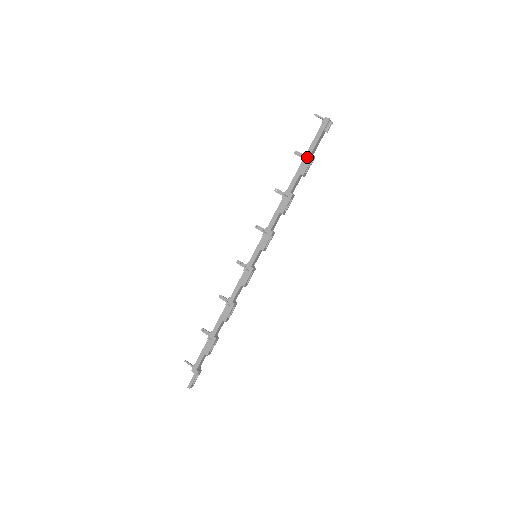
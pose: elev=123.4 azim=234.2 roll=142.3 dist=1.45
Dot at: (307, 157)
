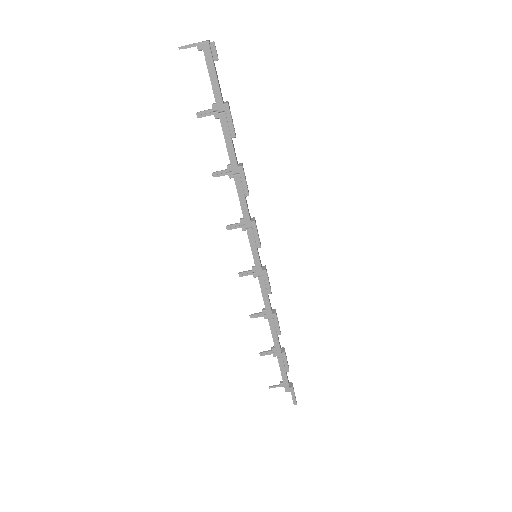
Dot at: (222, 112)
